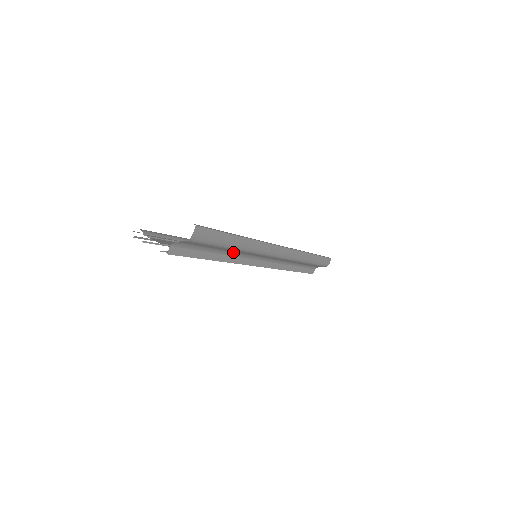
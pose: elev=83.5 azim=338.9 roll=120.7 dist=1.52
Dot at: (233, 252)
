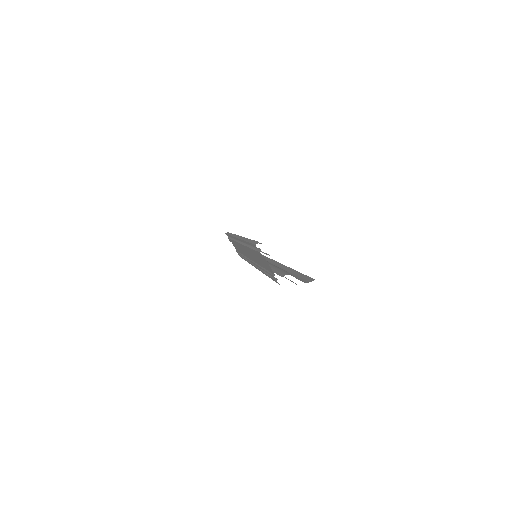
Dot at: occluded
